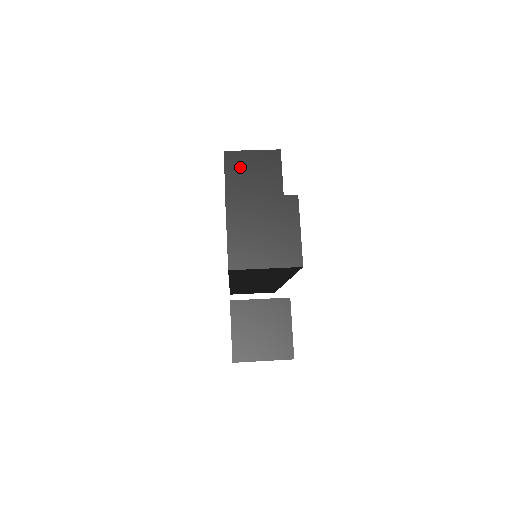
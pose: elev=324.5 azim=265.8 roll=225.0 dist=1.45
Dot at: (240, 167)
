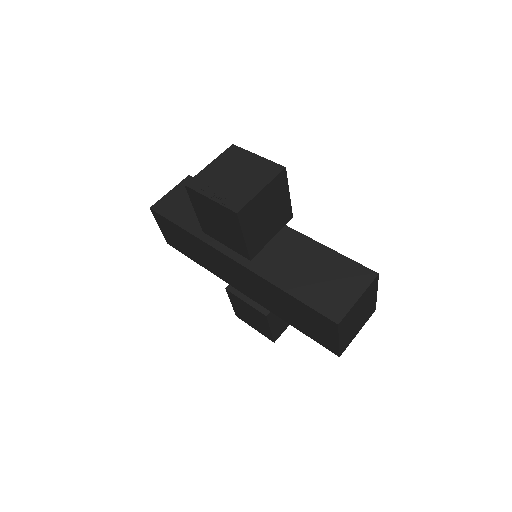
Dot at: (255, 216)
